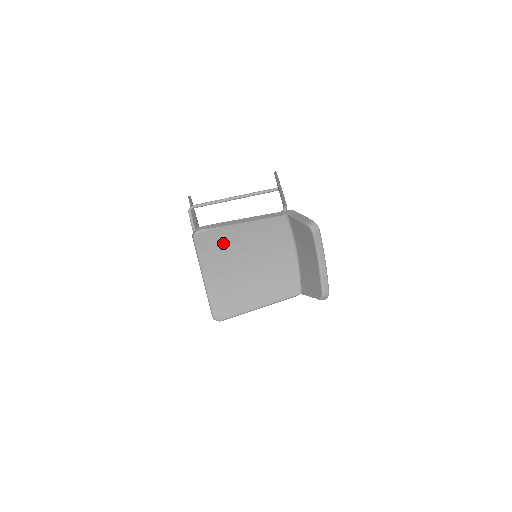
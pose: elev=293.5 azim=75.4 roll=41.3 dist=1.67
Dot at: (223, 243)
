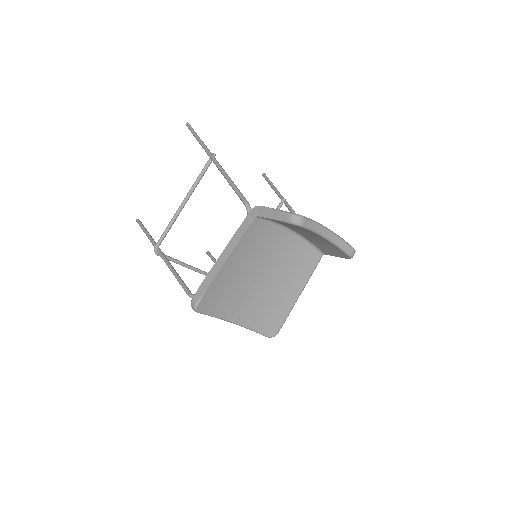
Dot at: (224, 289)
